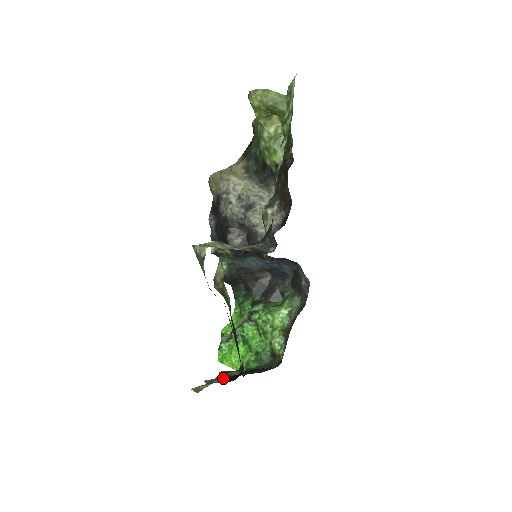
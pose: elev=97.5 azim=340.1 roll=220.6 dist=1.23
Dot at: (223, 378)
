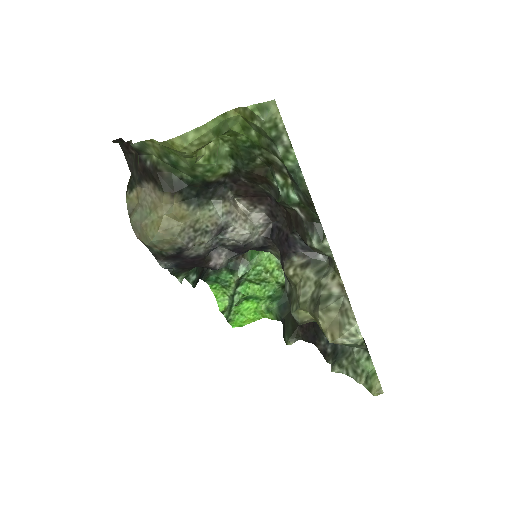
Dot at: (370, 363)
